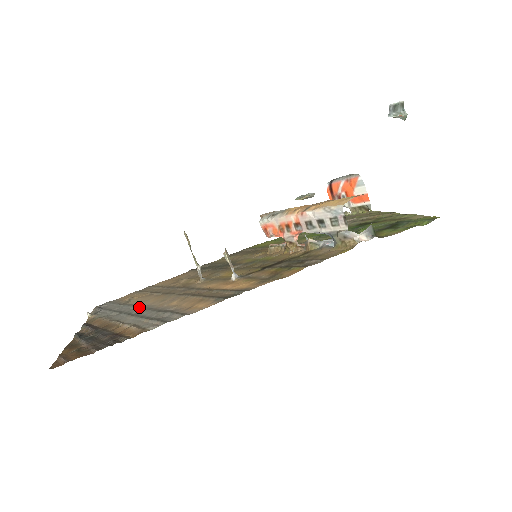
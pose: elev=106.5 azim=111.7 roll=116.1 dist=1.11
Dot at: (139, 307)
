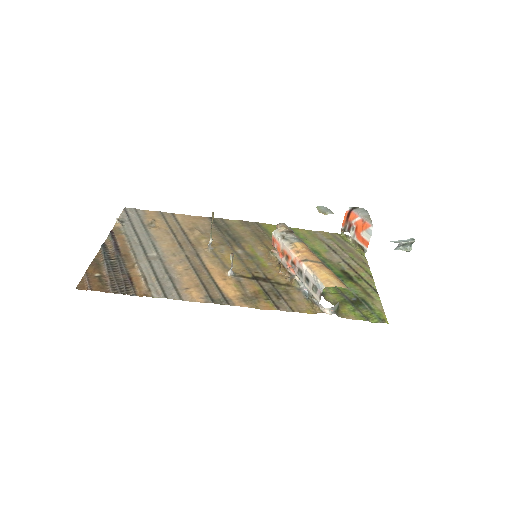
Dot at: (155, 248)
